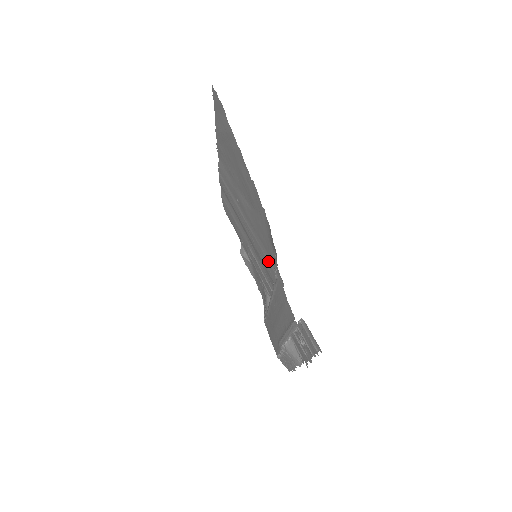
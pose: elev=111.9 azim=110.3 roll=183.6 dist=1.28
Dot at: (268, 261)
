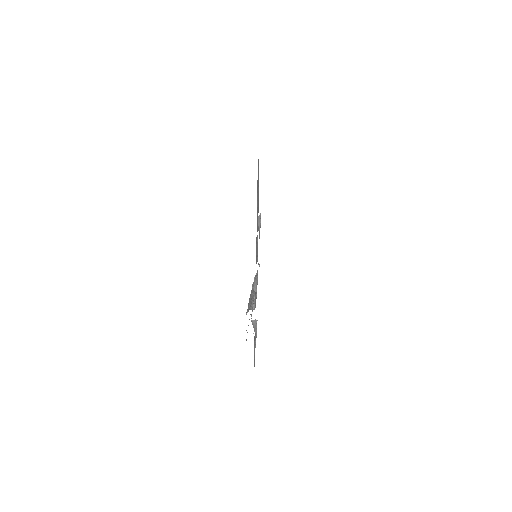
Dot at: occluded
